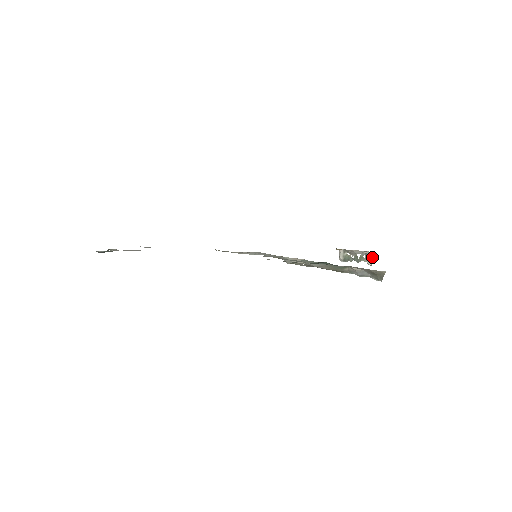
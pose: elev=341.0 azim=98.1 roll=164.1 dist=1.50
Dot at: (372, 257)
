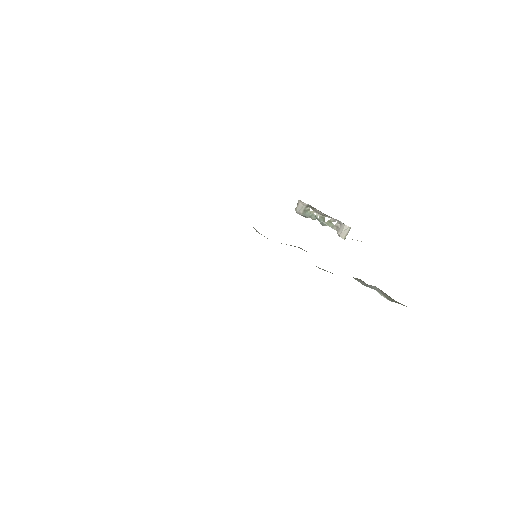
Dot at: occluded
